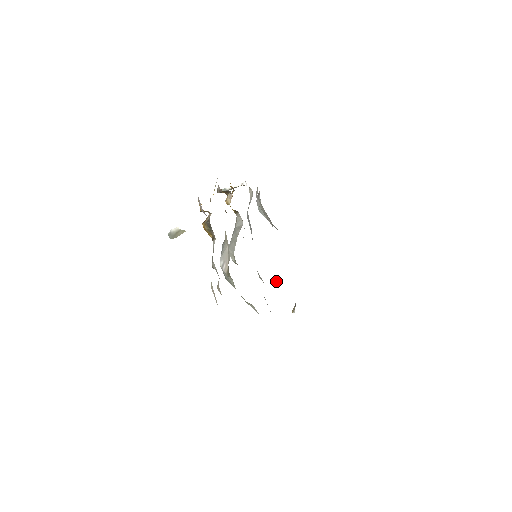
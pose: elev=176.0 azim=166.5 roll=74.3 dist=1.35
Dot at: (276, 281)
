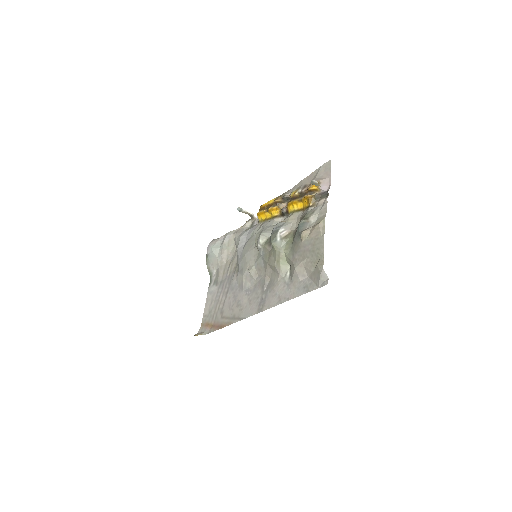
Dot at: (239, 288)
